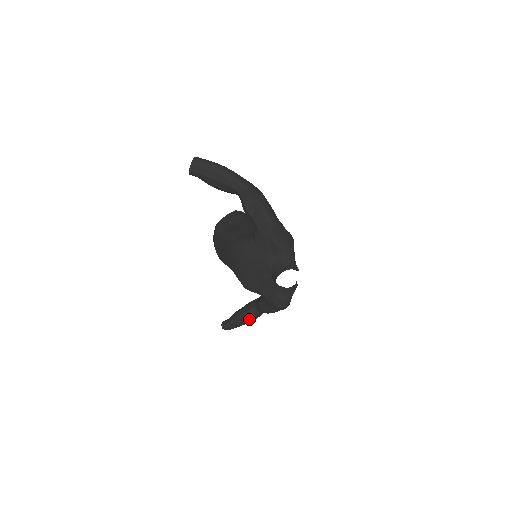
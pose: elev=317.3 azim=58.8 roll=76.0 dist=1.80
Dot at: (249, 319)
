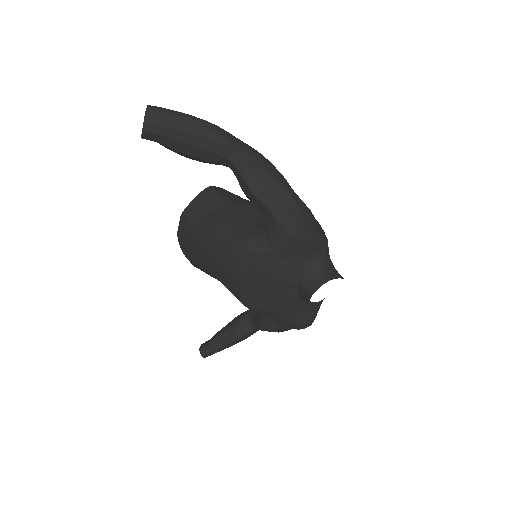
Dot at: (241, 339)
